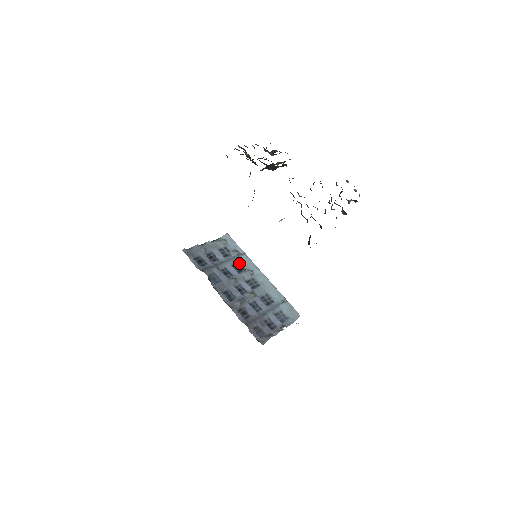
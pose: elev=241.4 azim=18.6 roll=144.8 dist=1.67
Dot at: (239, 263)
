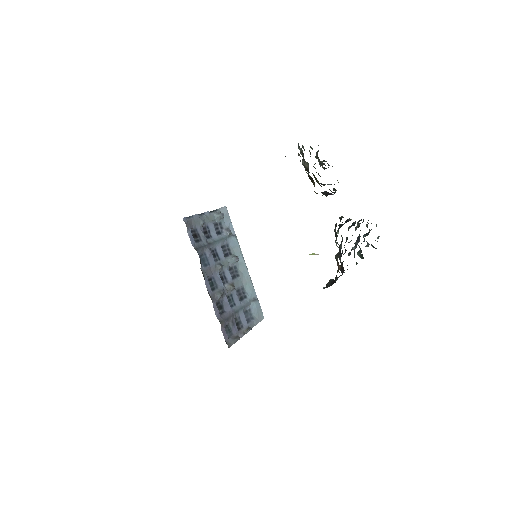
Dot at: (228, 245)
